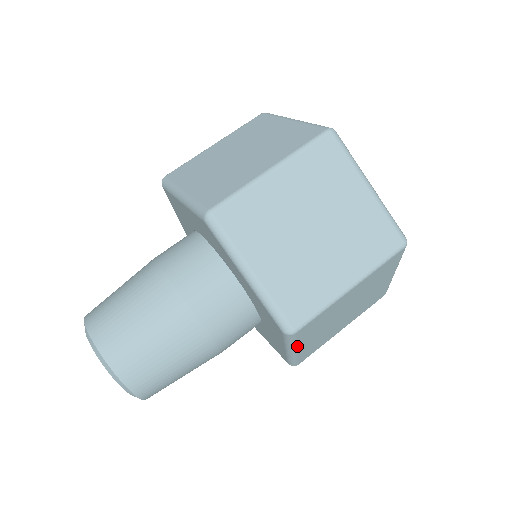
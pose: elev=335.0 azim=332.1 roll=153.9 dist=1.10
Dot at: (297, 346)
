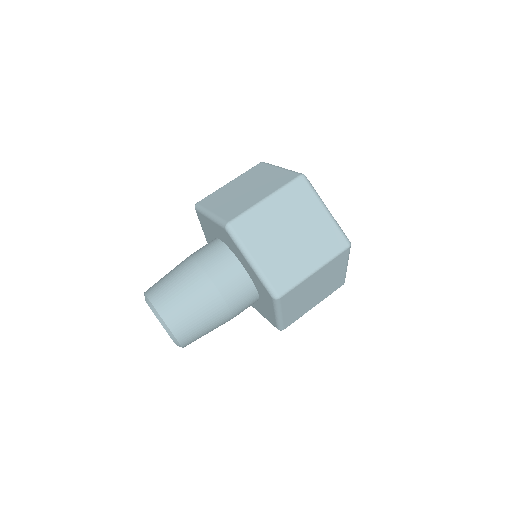
Dot at: (282, 311)
